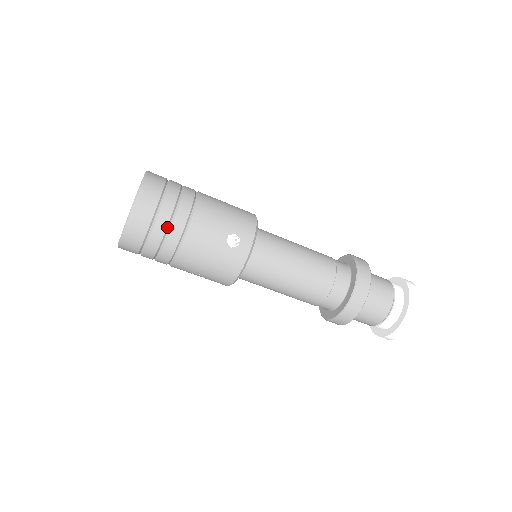
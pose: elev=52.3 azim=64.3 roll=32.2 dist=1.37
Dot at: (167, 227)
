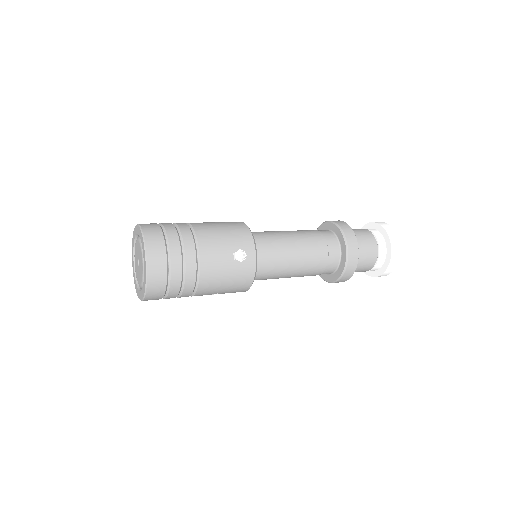
Dot at: (182, 268)
